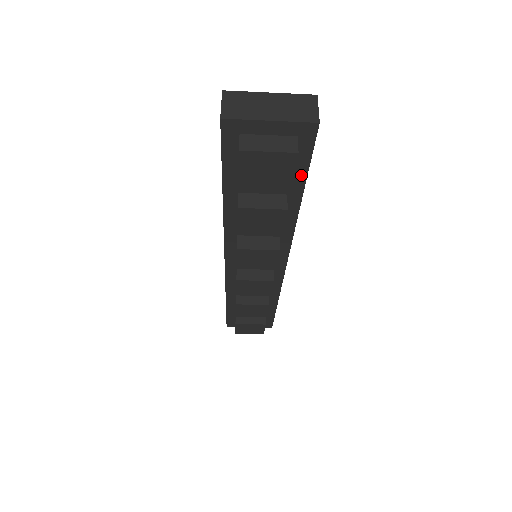
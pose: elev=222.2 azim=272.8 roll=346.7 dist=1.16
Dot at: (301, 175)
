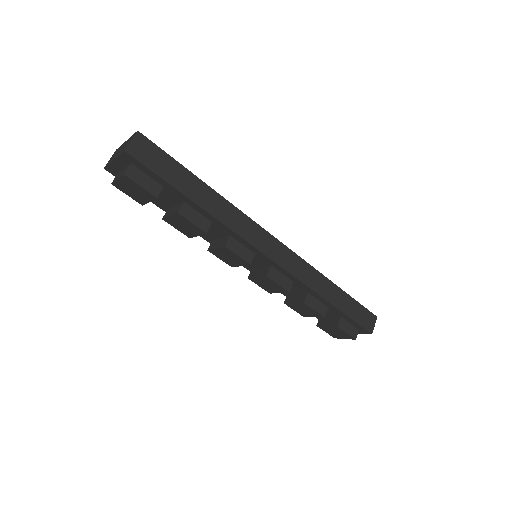
Dot at: (168, 186)
